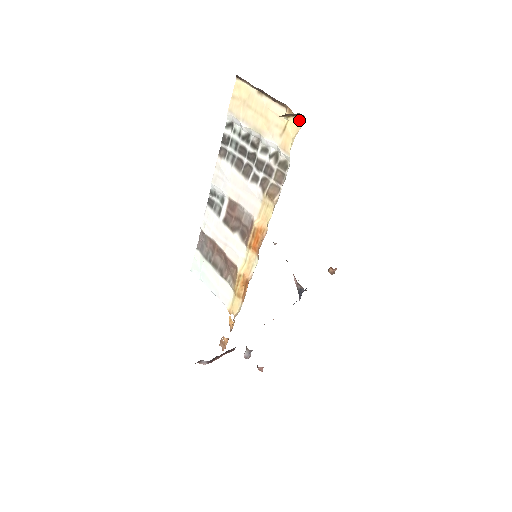
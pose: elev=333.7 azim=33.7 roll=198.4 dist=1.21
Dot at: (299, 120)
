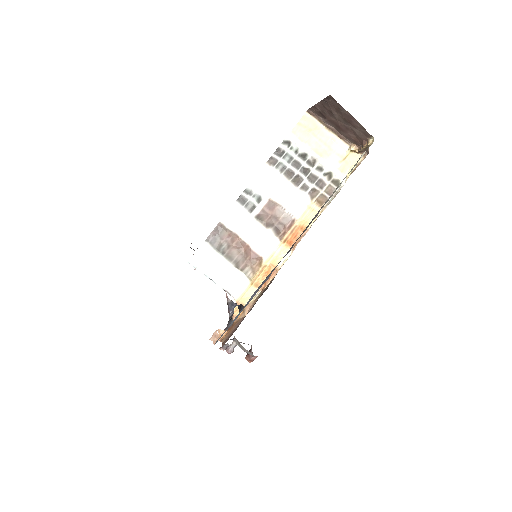
Dot at: (359, 156)
